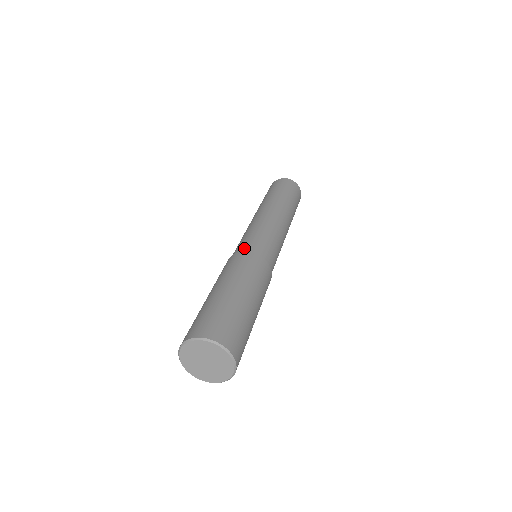
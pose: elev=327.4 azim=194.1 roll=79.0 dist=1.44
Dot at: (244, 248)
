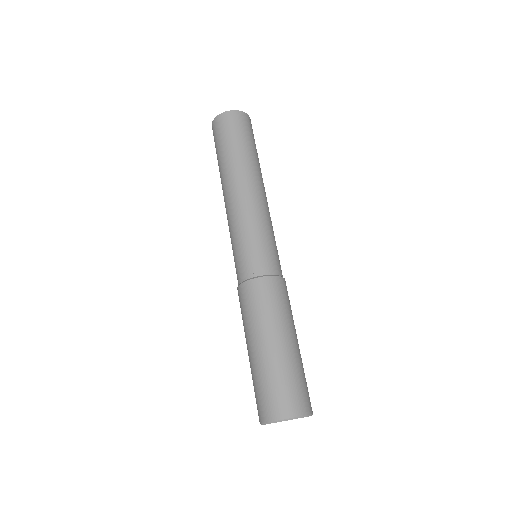
Dot at: (259, 269)
